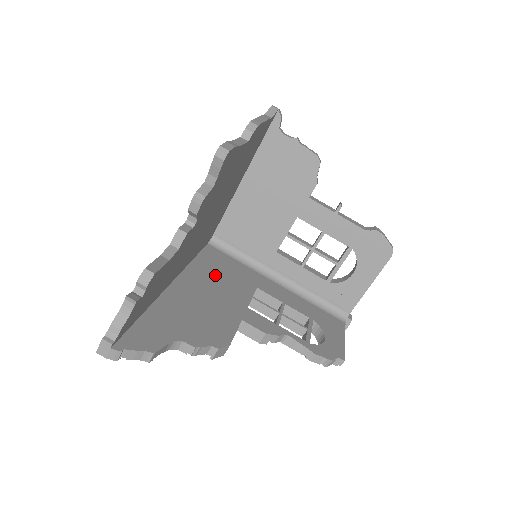
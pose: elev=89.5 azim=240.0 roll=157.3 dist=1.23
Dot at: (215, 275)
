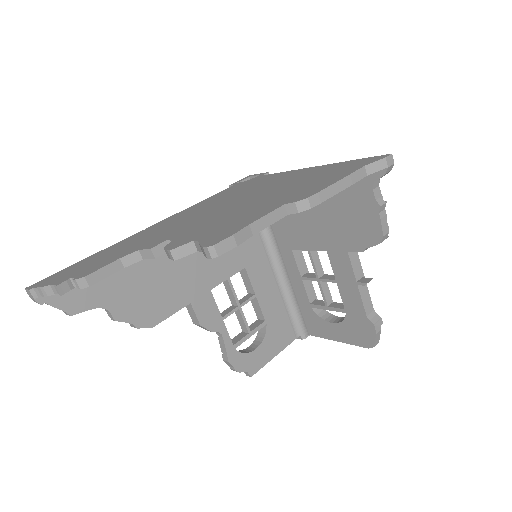
Dot at: occluded
